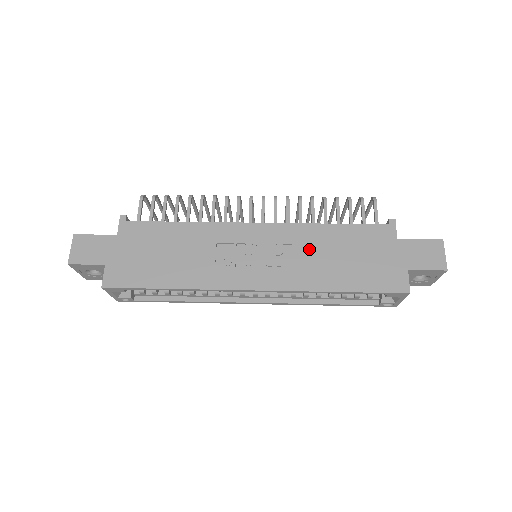
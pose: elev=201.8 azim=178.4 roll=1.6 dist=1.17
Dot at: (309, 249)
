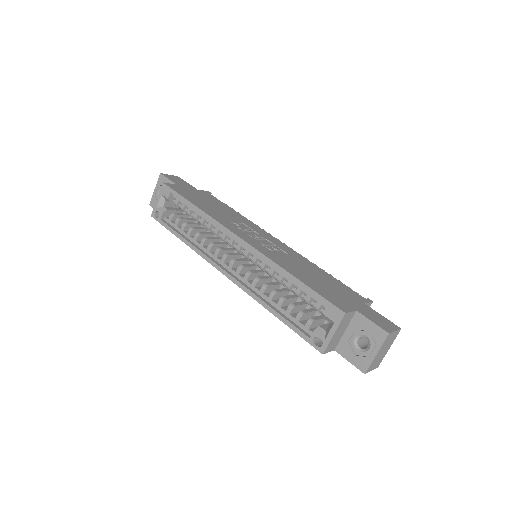
Dot at: (296, 261)
